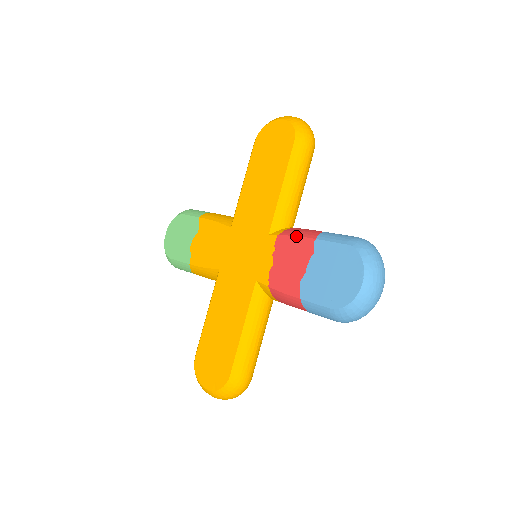
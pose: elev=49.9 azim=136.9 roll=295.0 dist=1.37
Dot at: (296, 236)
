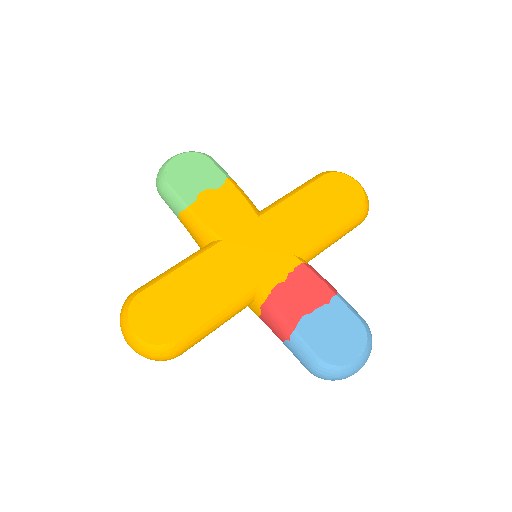
Dot at: (320, 278)
